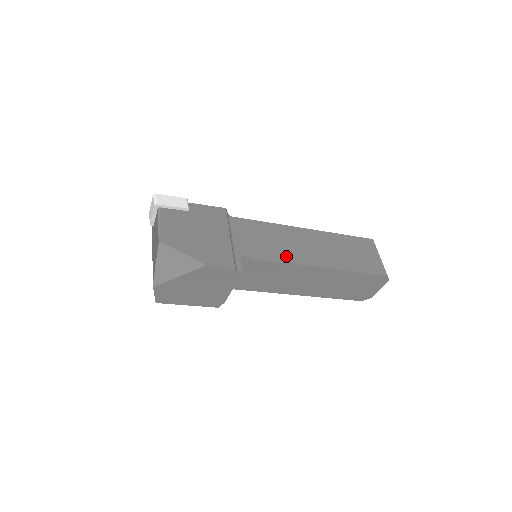
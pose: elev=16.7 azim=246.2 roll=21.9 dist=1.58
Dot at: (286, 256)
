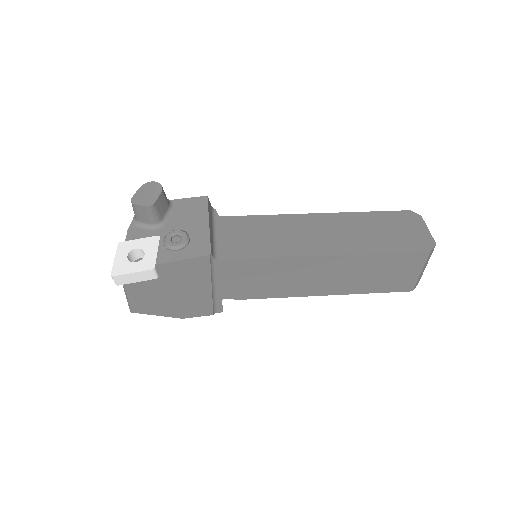
Dot at: (280, 291)
